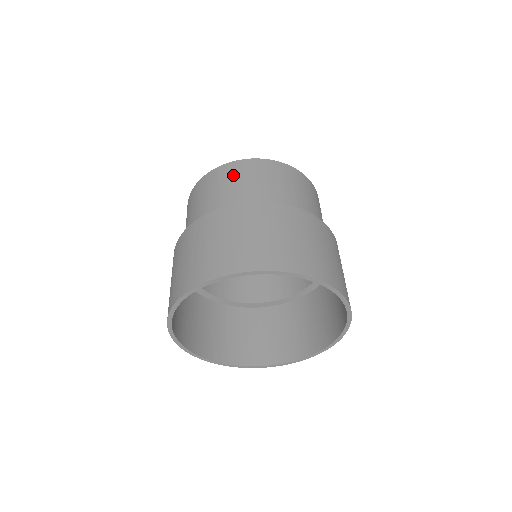
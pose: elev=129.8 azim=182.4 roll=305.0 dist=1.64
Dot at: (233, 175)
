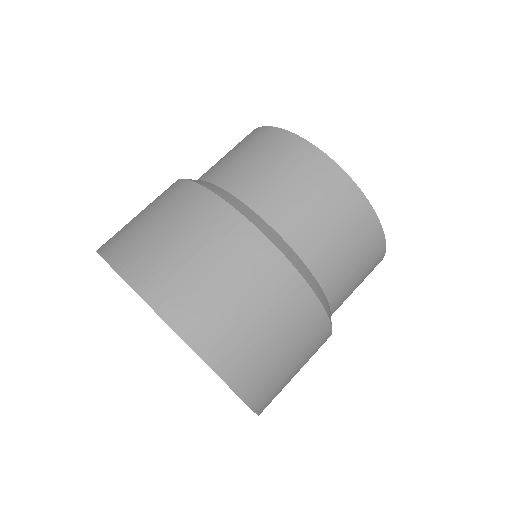
Dot at: (327, 196)
